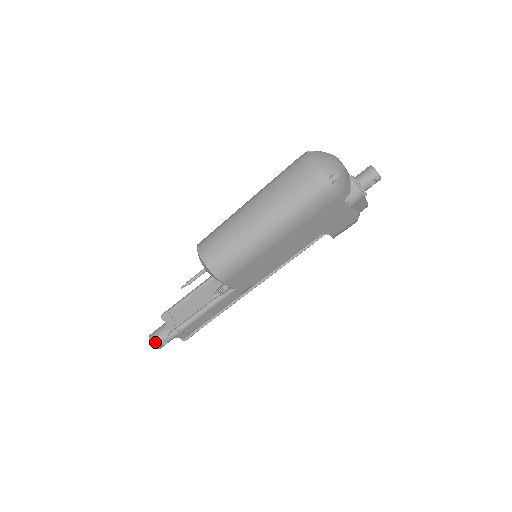
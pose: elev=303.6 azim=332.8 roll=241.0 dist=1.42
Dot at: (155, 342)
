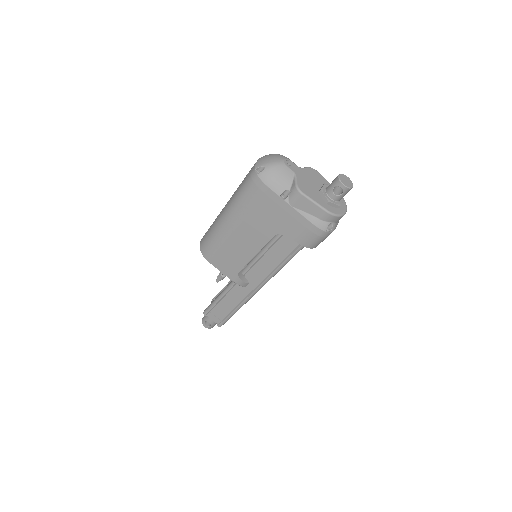
Dot at: (203, 319)
